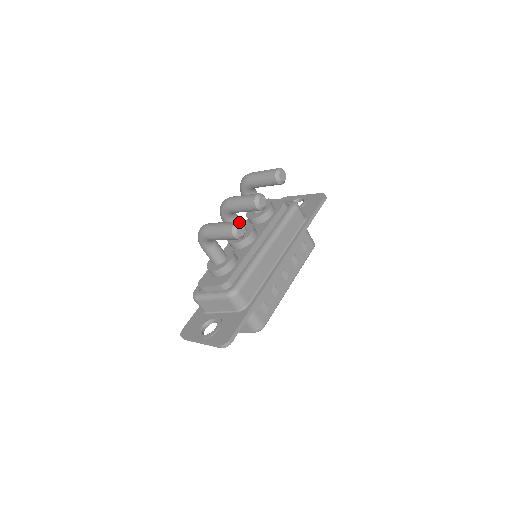
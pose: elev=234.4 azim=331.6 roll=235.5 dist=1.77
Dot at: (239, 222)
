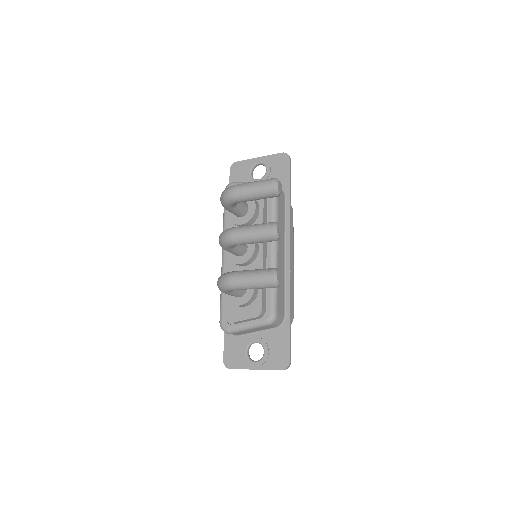
Dot at: (275, 270)
